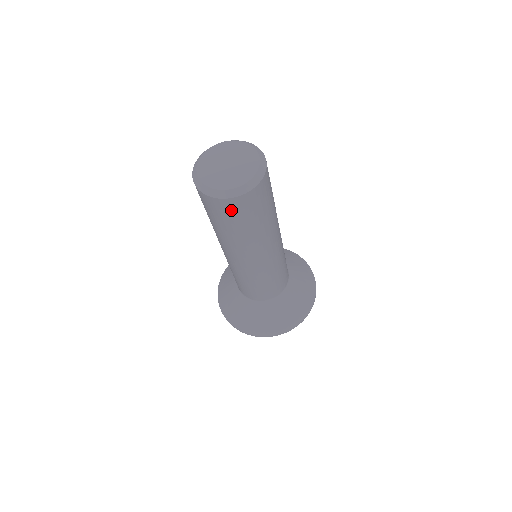
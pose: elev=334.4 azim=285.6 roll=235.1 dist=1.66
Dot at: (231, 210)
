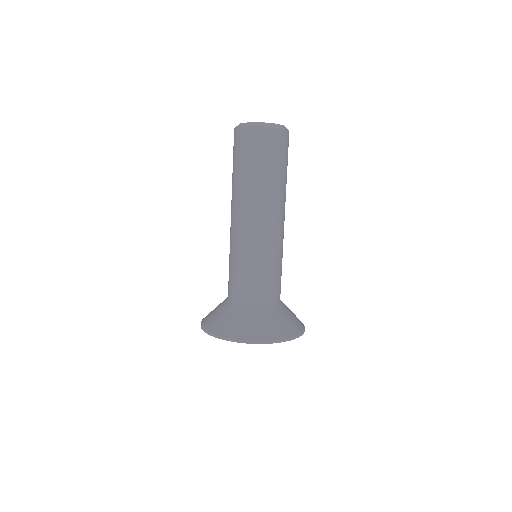
Dot at: (270, 142)
